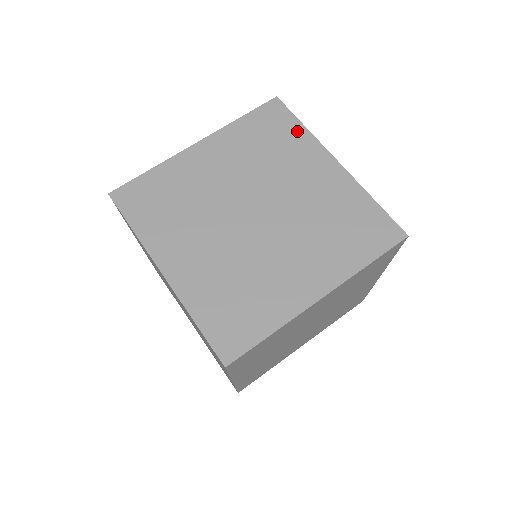
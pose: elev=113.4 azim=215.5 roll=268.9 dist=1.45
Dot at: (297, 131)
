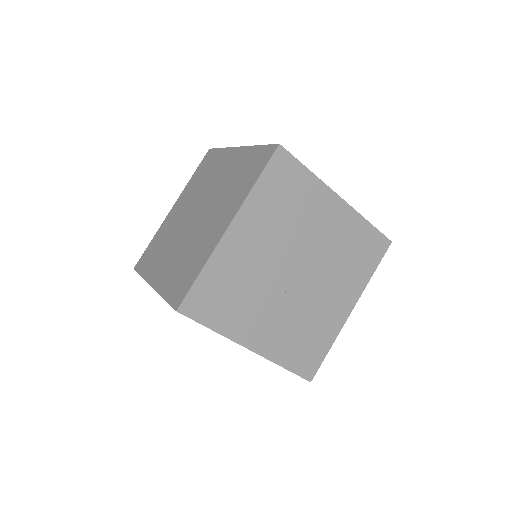
Dot at: occluded
